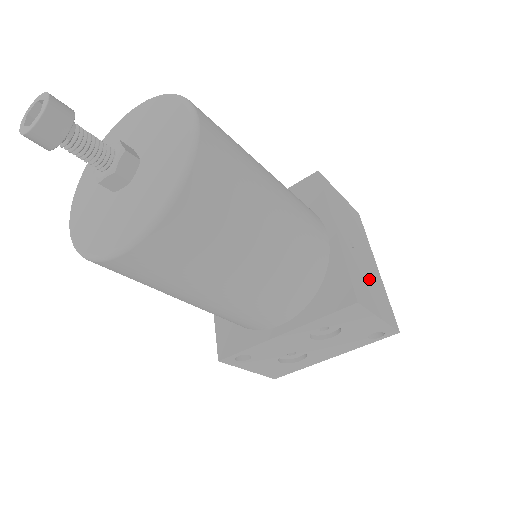
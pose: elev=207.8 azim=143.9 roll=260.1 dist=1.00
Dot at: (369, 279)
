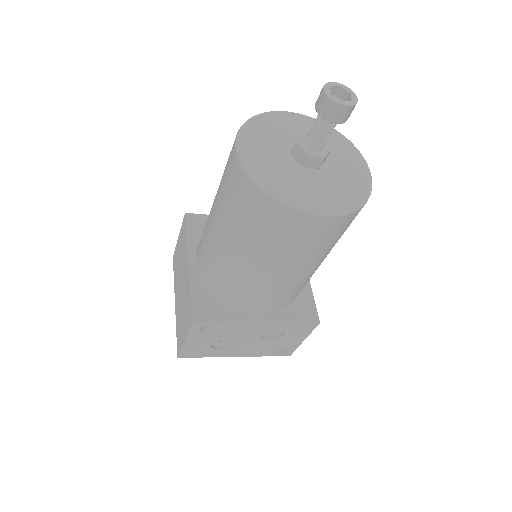
Dot at: occluded
